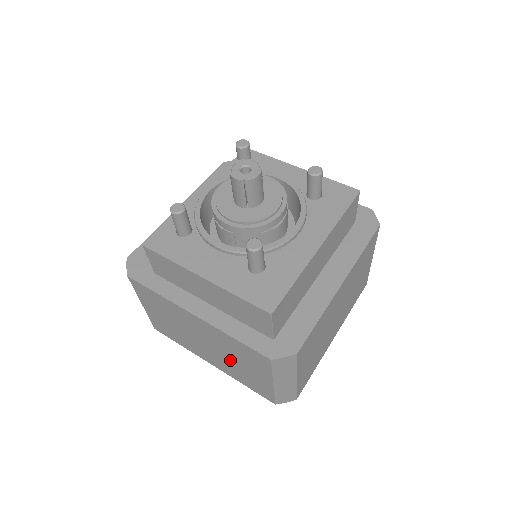
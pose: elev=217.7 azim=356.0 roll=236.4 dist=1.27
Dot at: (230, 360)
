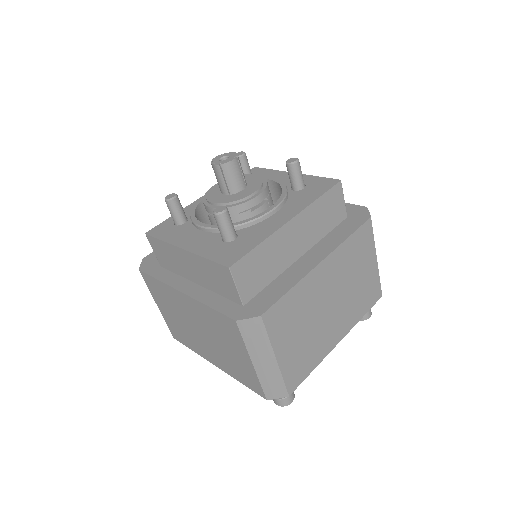
Dot at: (220, 346)
